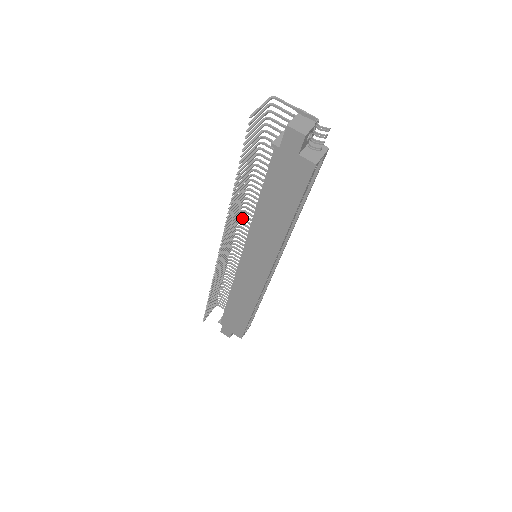
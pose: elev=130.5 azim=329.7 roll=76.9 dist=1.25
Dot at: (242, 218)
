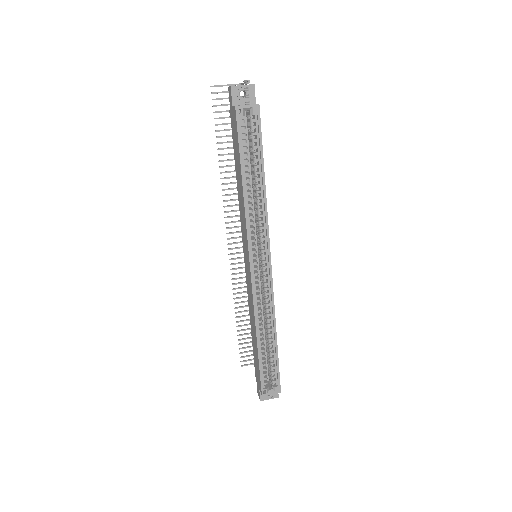
Dot at: occluded
